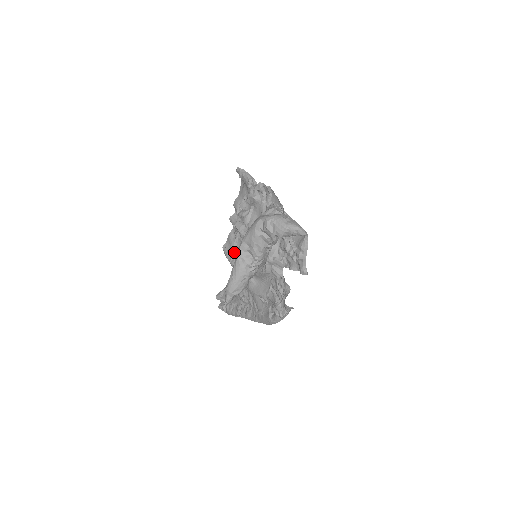
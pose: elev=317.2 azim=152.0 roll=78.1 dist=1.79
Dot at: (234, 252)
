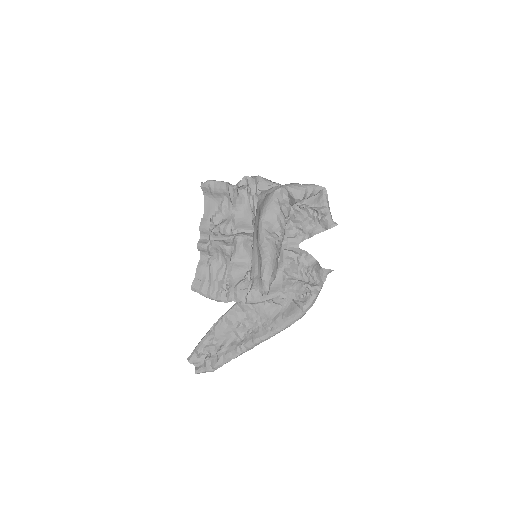
Dot at: (212, 280)
